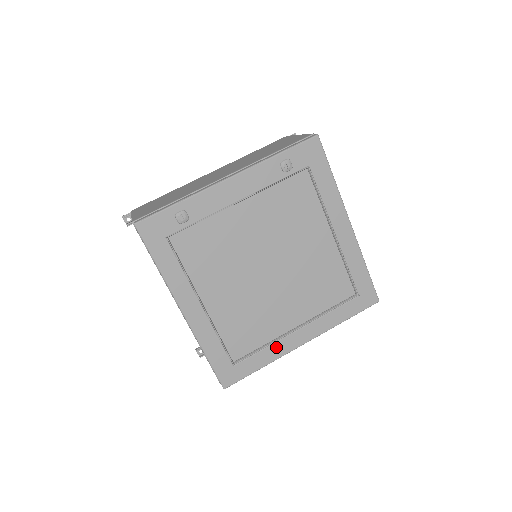
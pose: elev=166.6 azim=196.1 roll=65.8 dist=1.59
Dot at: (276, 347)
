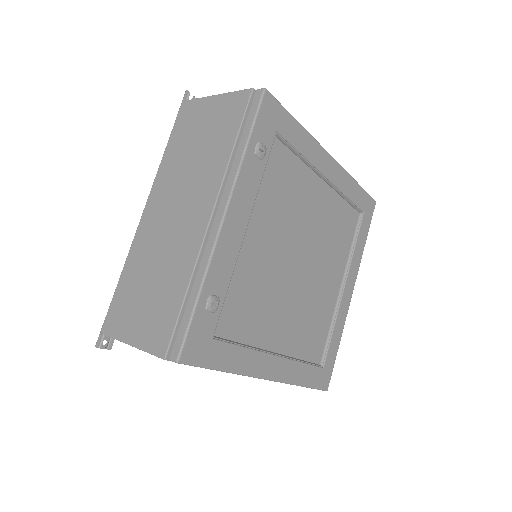
Dot at: (339, 318)
